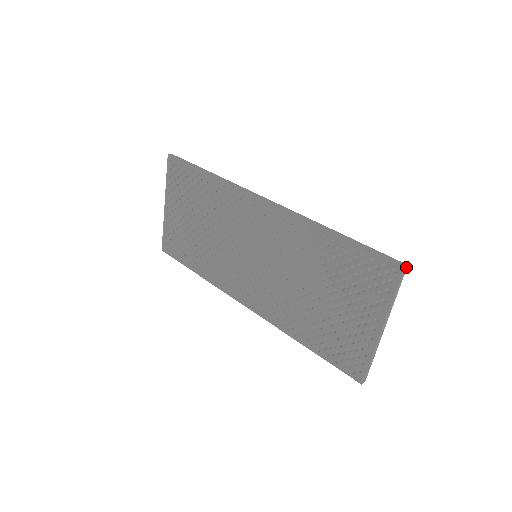
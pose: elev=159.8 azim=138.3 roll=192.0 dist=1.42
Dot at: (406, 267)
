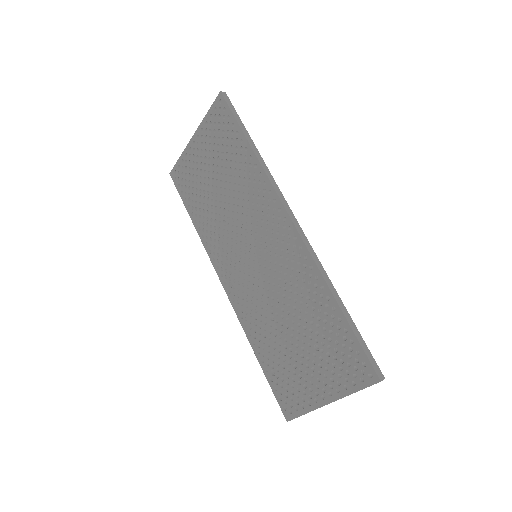
Dot at: occluded
